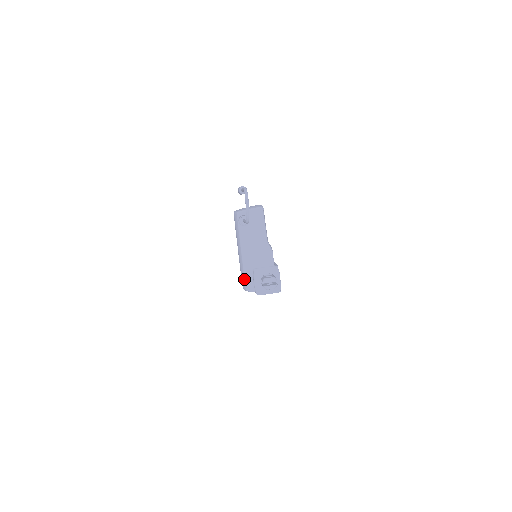
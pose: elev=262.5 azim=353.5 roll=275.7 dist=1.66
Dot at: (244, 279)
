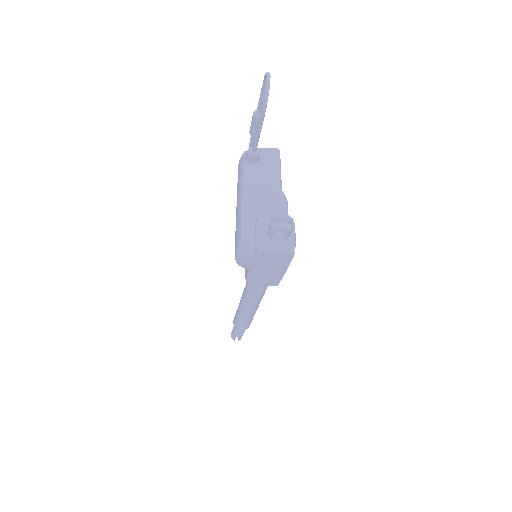
Dot at: (241, 230)
